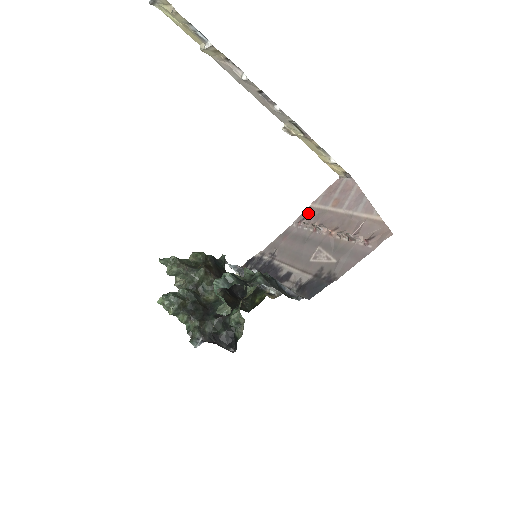
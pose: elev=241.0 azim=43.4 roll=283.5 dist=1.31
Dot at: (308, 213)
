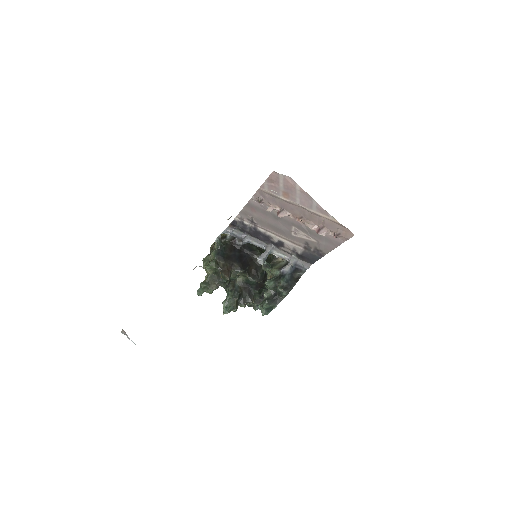
Dot at: (262, 195)
